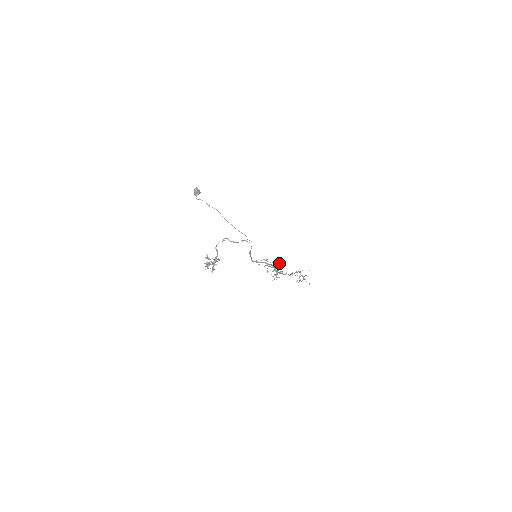
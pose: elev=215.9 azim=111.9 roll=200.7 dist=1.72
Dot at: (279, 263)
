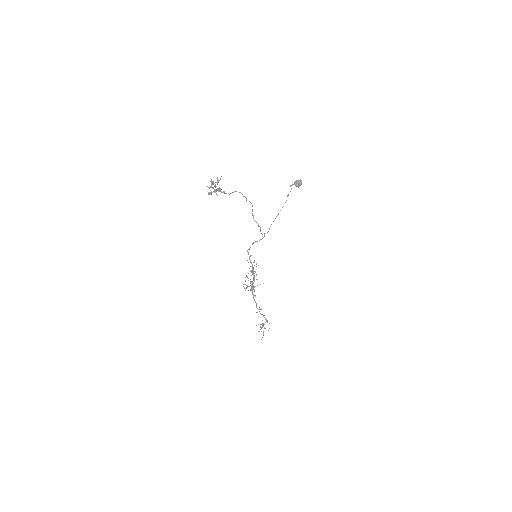
Dot at: occluded
